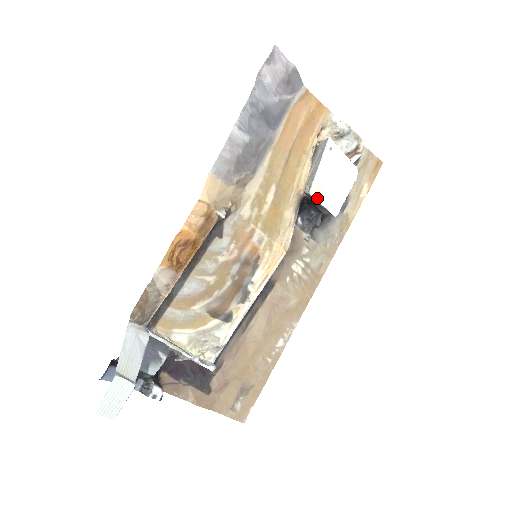
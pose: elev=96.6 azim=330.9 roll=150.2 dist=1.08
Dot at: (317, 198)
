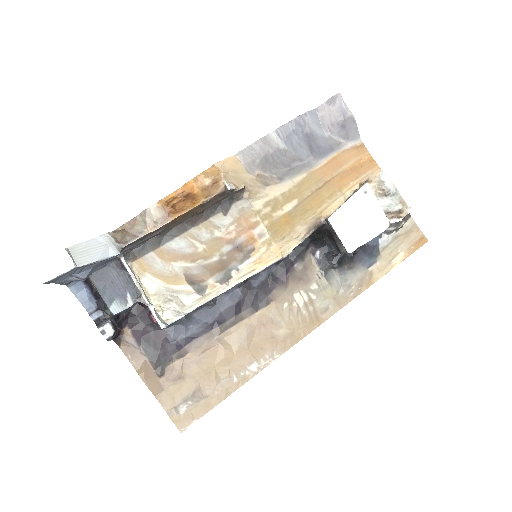
Dot at: (334, 227)
